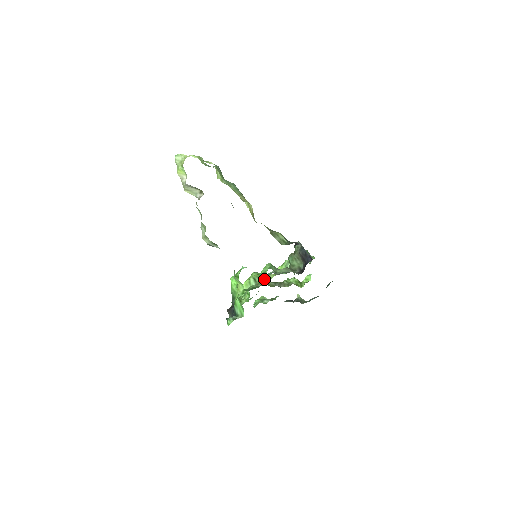
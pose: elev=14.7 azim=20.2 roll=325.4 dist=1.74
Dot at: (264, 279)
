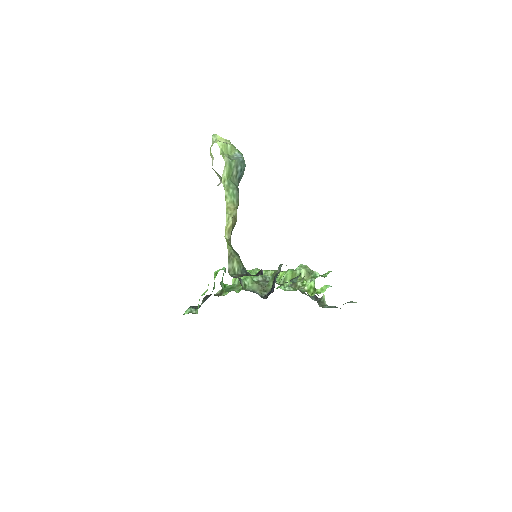
Dot at: occluded
